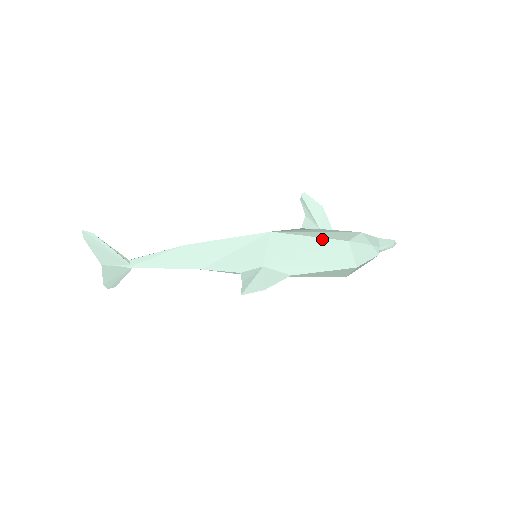
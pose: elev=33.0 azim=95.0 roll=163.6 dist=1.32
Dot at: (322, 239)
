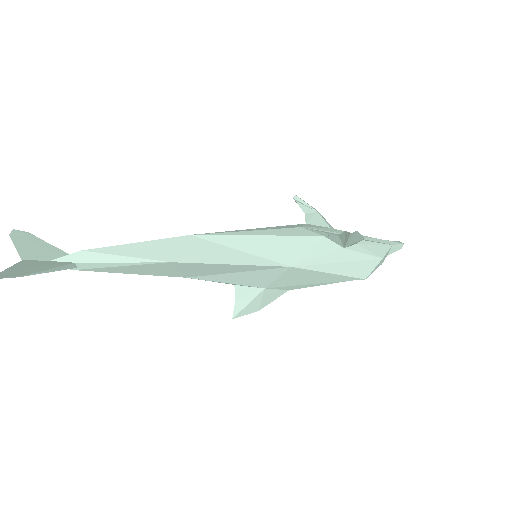
Dot at: (342, 276)
